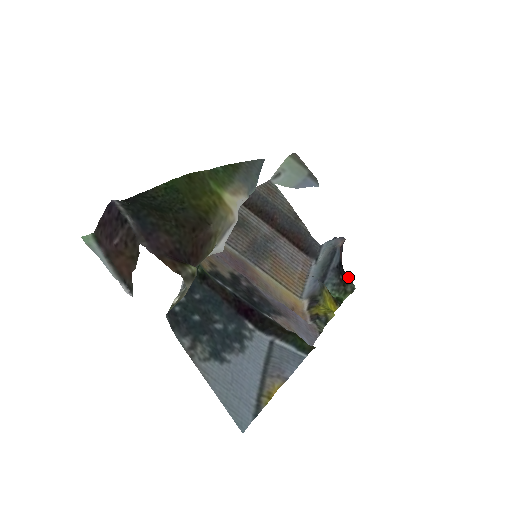
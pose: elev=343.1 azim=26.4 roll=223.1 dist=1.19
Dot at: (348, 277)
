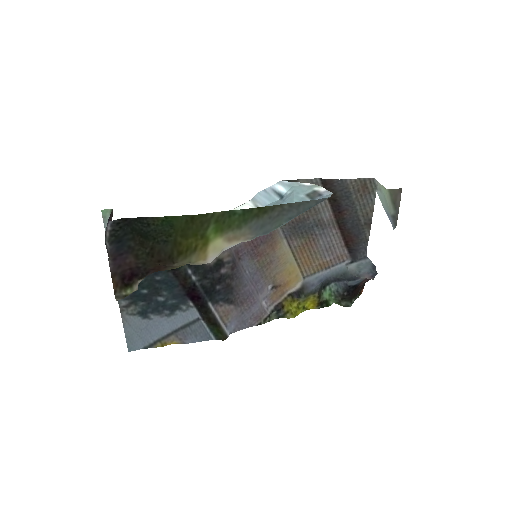
Dot at: (354, 296)
